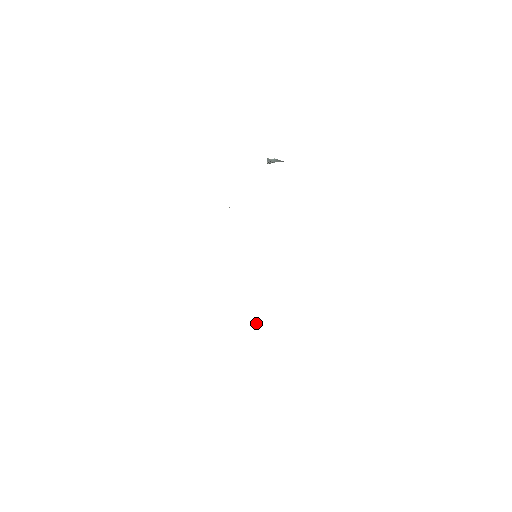
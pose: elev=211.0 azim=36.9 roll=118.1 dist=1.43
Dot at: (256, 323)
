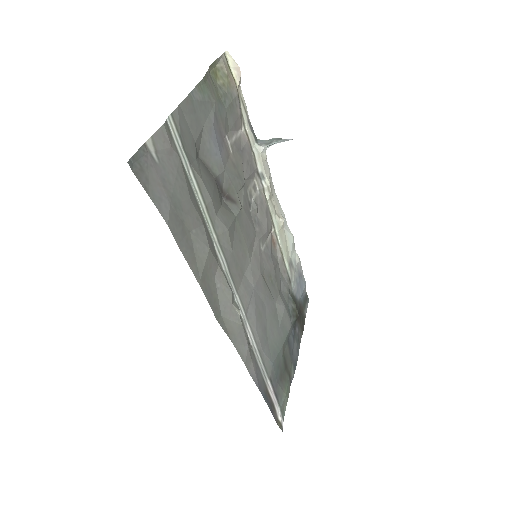
Dot at: (251, 346)
